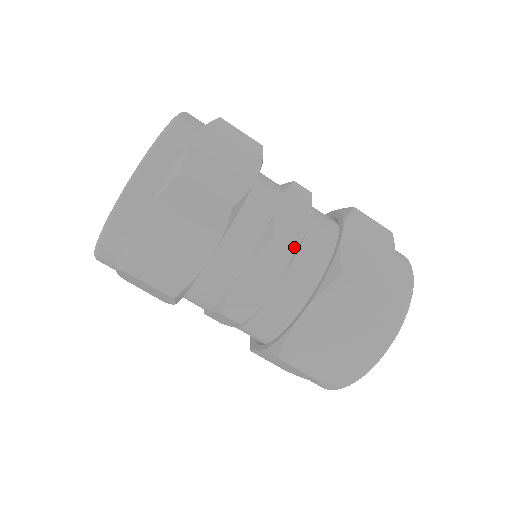
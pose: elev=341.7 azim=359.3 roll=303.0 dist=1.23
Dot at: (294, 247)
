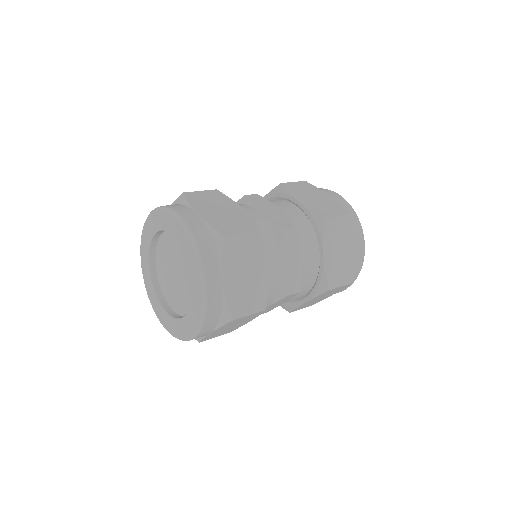
Dot at: (299, 291)
